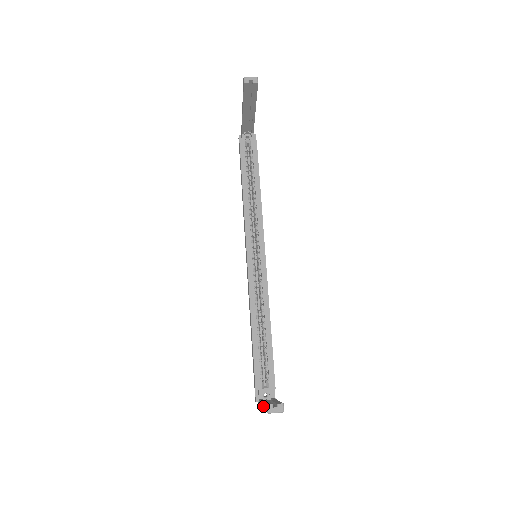
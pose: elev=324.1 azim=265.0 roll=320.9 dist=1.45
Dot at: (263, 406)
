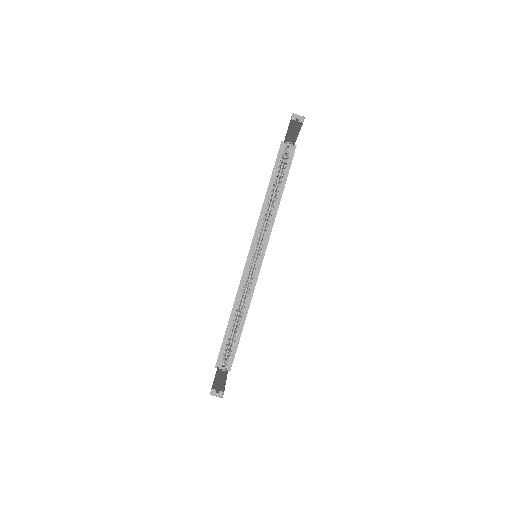
Dot at: occluded
